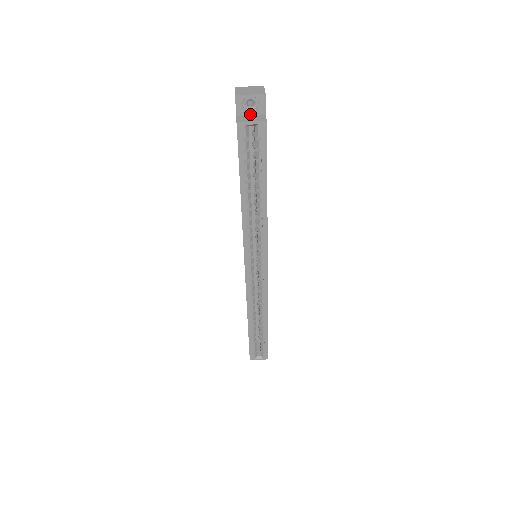
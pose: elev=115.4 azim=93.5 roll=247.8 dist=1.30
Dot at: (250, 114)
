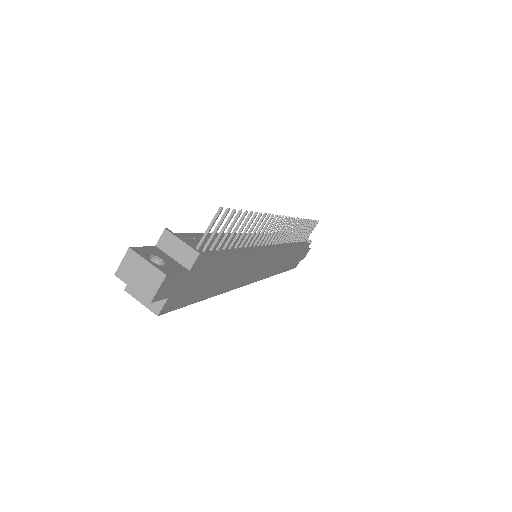
Dot at: occluded
